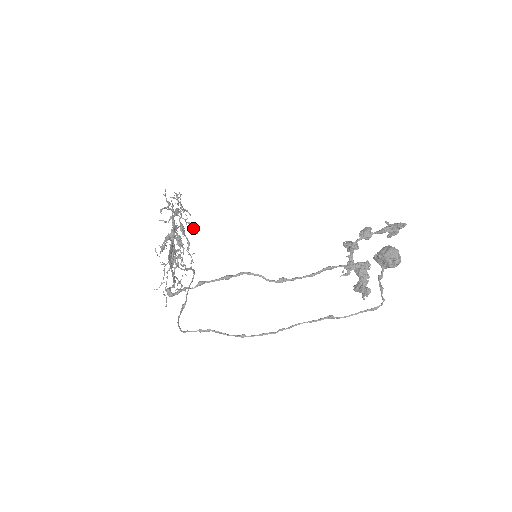
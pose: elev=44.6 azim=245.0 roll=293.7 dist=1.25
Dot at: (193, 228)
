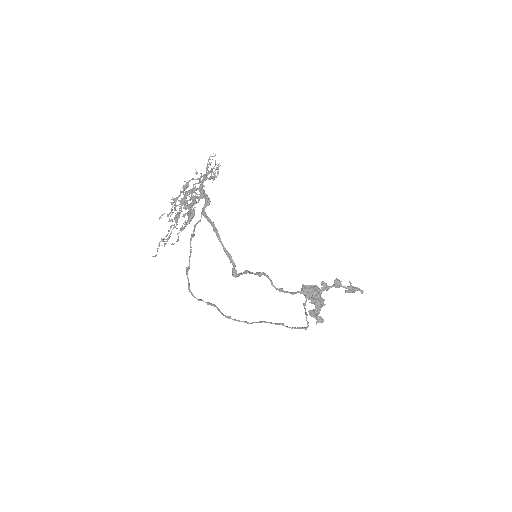
Dot at: occluded
